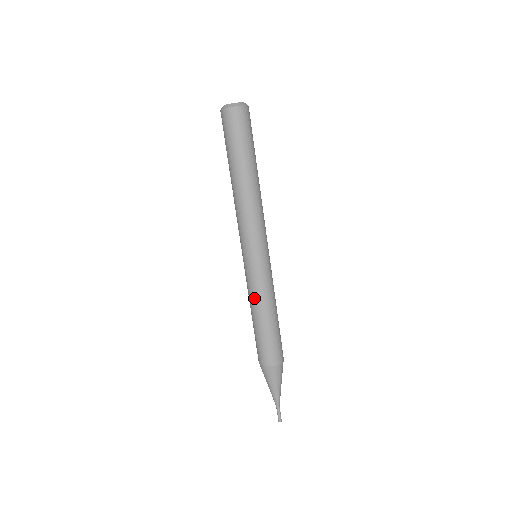
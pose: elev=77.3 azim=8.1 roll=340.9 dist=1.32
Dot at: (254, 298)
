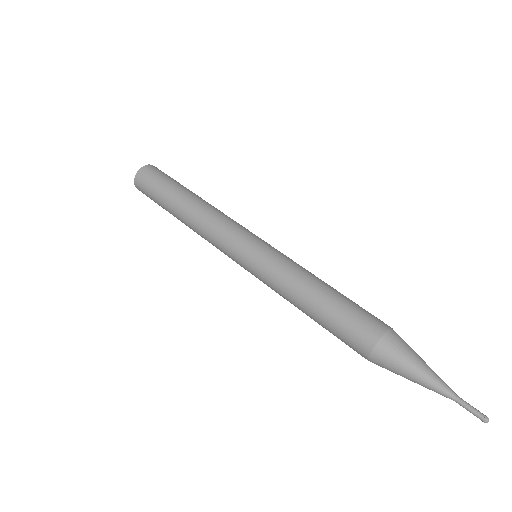
Dot at: (290, 278)
